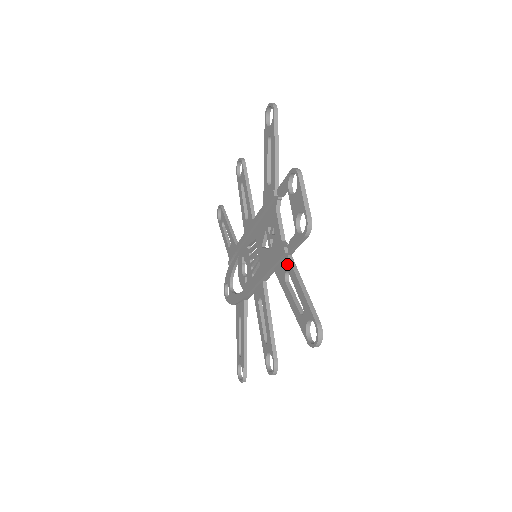
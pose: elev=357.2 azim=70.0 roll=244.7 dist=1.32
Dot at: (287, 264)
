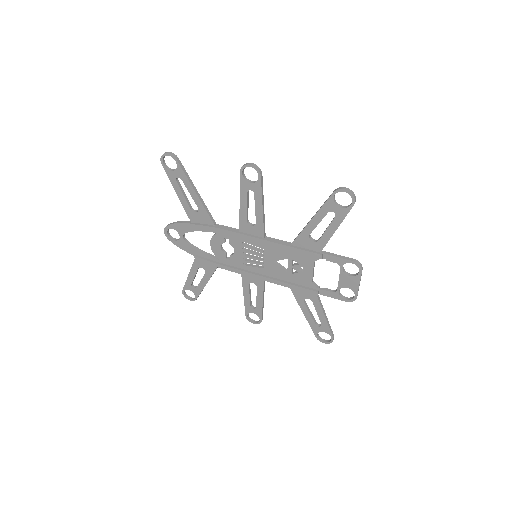
Dot at: (313, 297)
